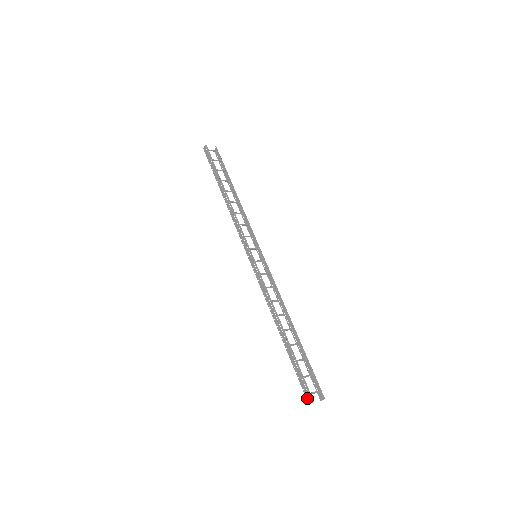
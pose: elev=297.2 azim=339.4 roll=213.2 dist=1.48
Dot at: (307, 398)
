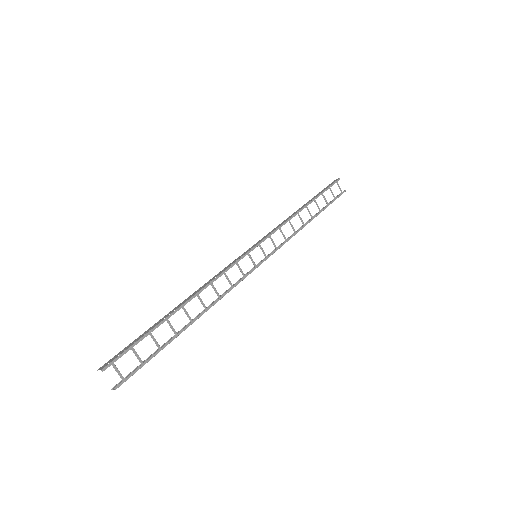
Dot at: (105, 363)
